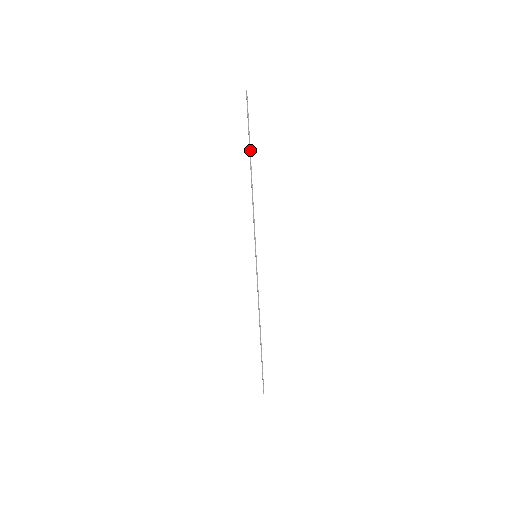
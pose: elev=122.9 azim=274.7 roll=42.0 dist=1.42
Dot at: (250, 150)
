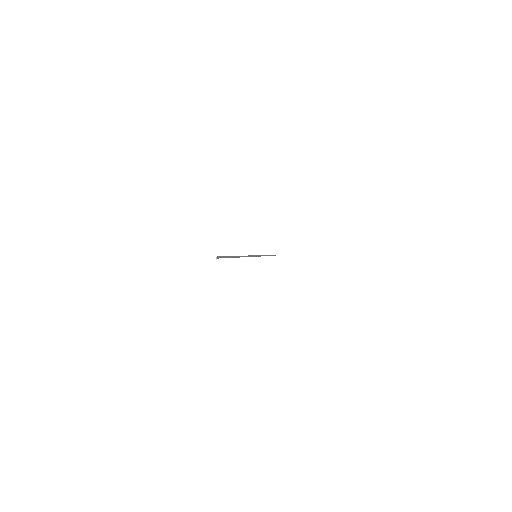
Dot at: (234, 257)
